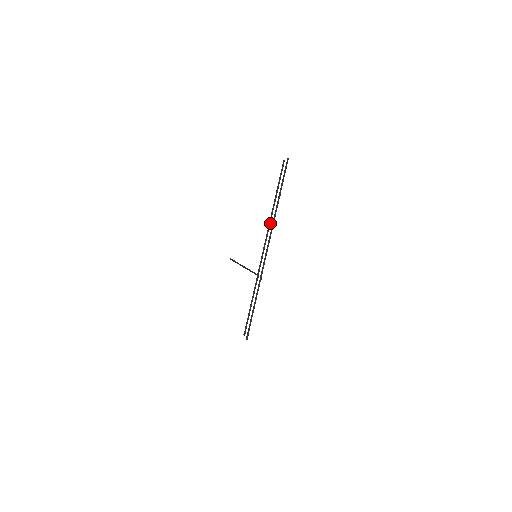
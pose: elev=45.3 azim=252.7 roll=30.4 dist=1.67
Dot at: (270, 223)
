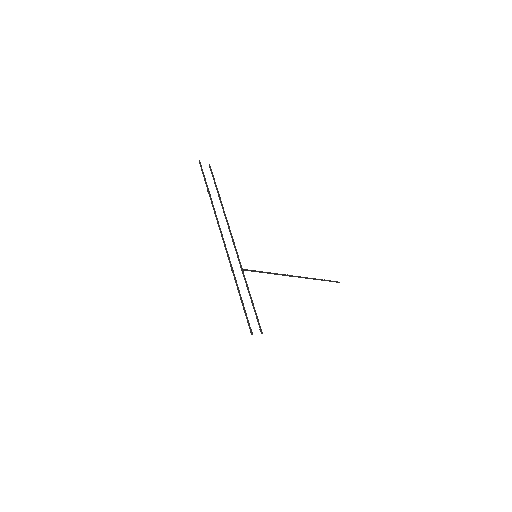
Dot at: (226, 219)
